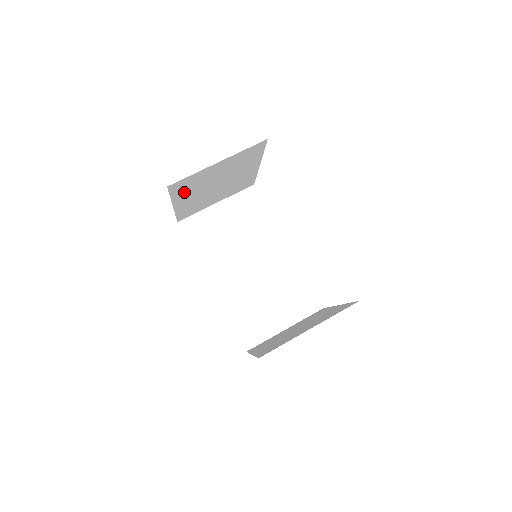
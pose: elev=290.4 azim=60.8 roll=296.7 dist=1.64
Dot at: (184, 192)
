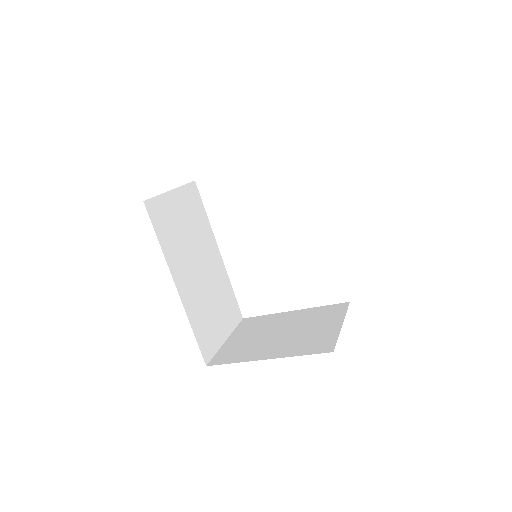
Dot at: occluded
